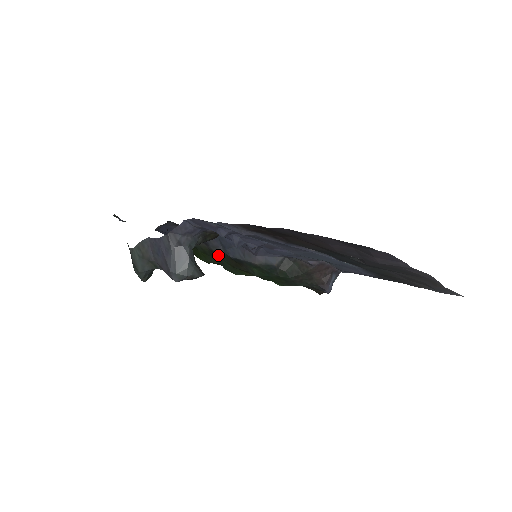
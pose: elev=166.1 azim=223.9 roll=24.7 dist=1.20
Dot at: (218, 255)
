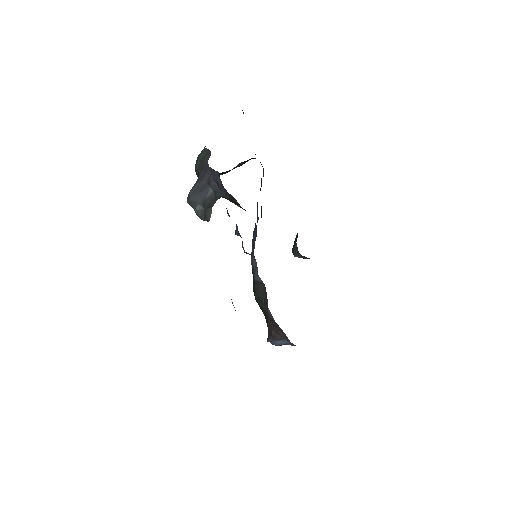
Dot at: occluded
